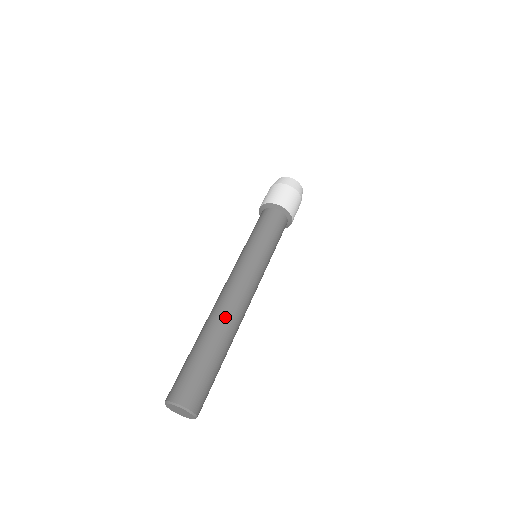
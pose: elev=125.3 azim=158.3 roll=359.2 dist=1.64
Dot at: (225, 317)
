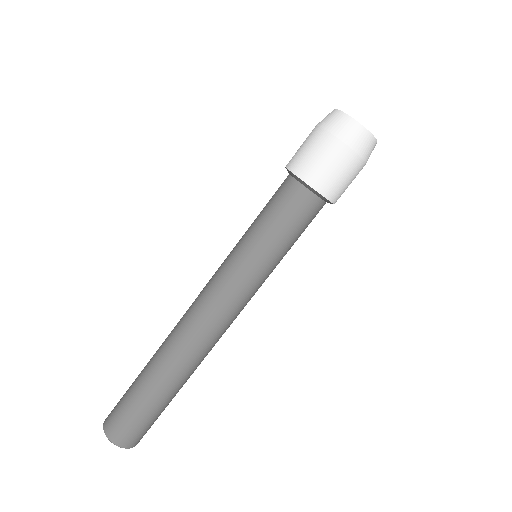
Dot at: (184, 358)
